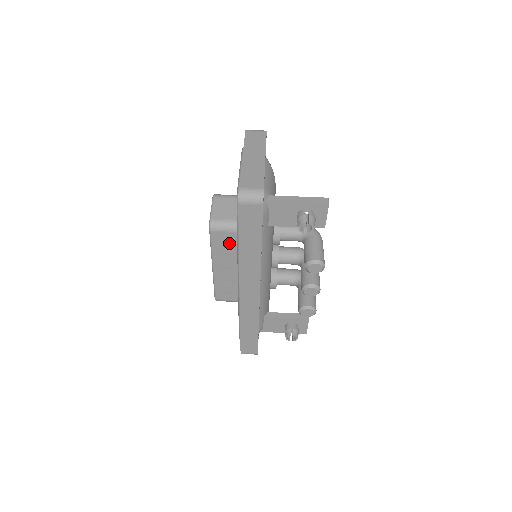
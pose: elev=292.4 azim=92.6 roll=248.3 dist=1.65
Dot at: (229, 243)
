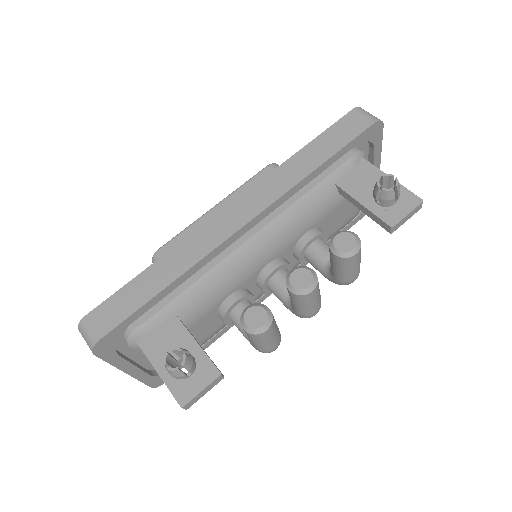
Dot at: occluded
